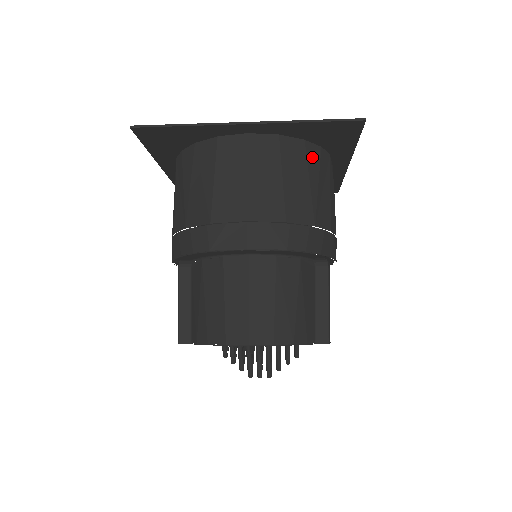
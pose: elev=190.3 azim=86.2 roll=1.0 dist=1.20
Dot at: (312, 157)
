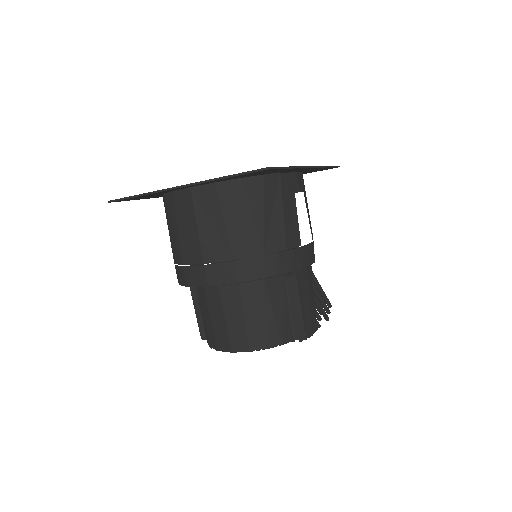
Dot at: (253, 190)
